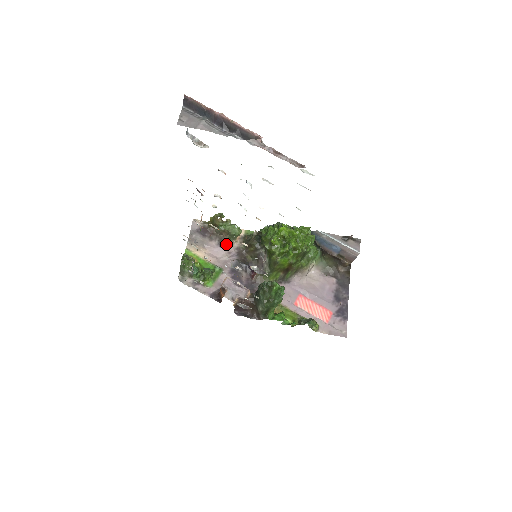
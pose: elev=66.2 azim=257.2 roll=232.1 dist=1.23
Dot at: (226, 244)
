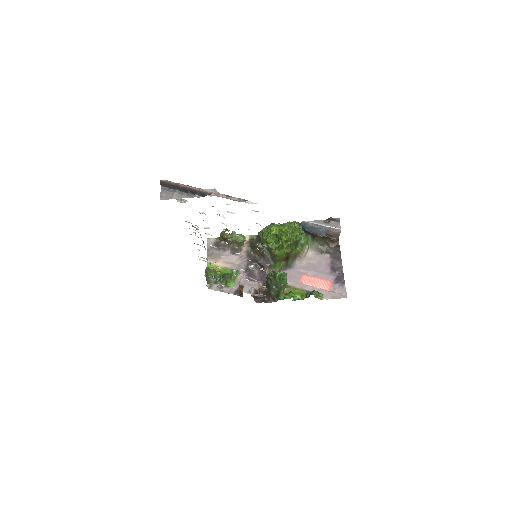
Dot at: (237, 251)
